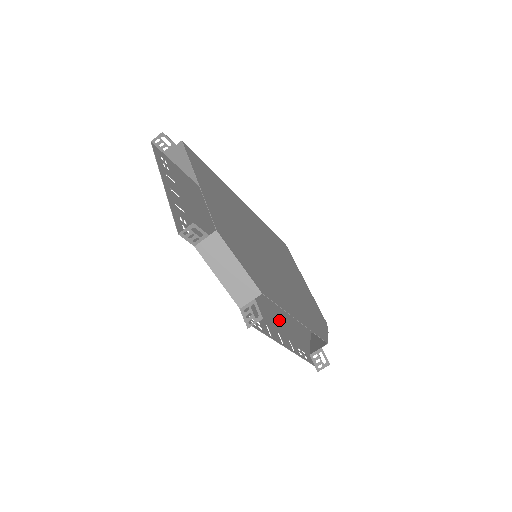
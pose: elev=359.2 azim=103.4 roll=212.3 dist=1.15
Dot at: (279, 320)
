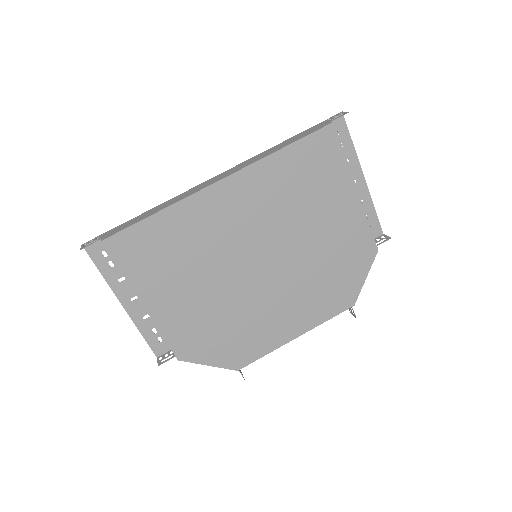
Dot at: occluded
